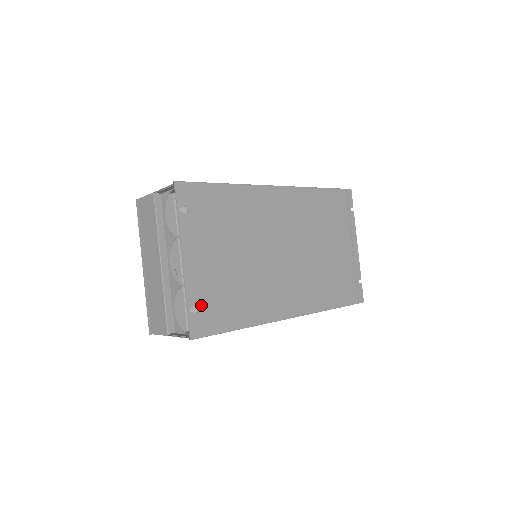
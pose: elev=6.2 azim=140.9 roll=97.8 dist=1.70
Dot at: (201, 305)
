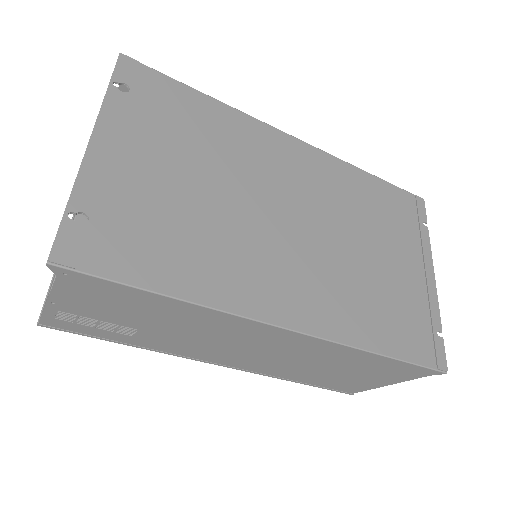
Dot at: (98, 219)
